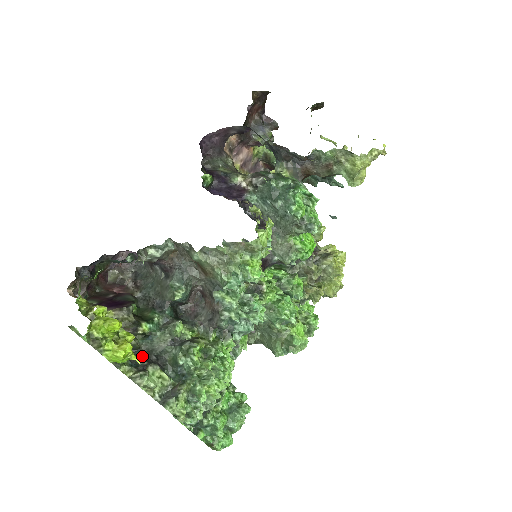
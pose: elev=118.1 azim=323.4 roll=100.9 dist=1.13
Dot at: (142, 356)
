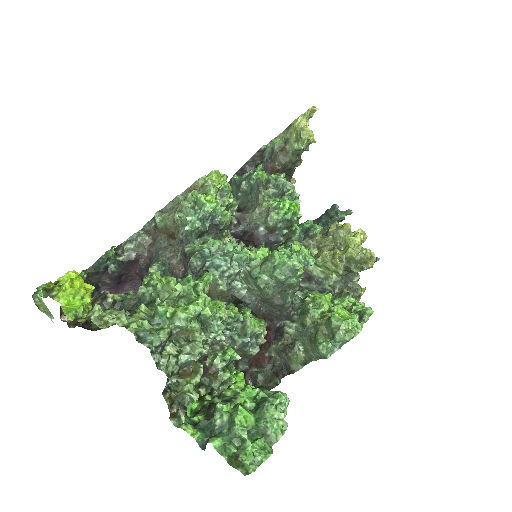
Dot at: occluded
